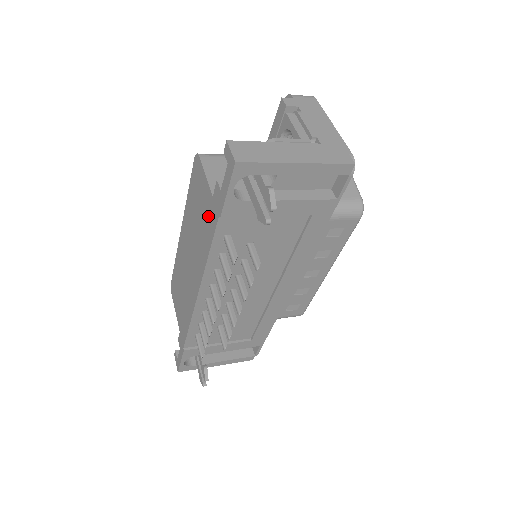
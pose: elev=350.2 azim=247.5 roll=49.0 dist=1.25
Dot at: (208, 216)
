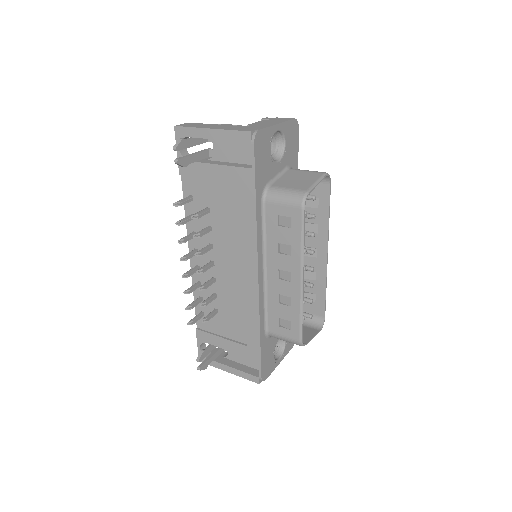
Dot at: occluded
